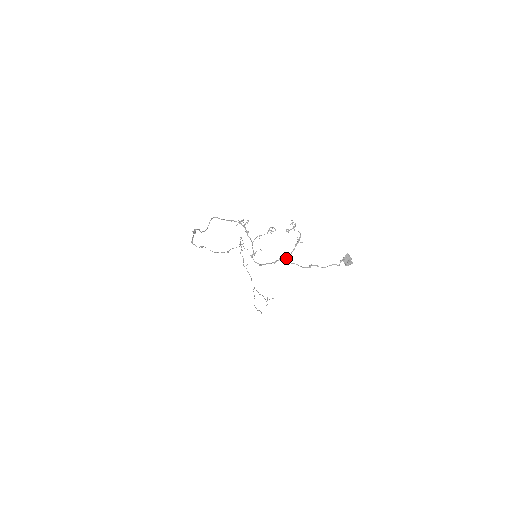
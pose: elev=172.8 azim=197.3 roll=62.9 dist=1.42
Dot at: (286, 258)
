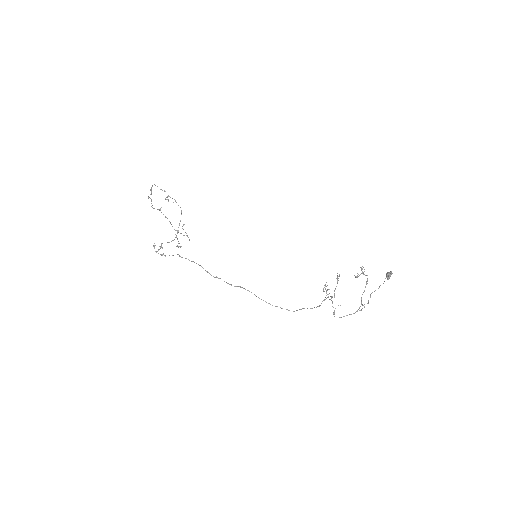
Dot at: (364, 306)
